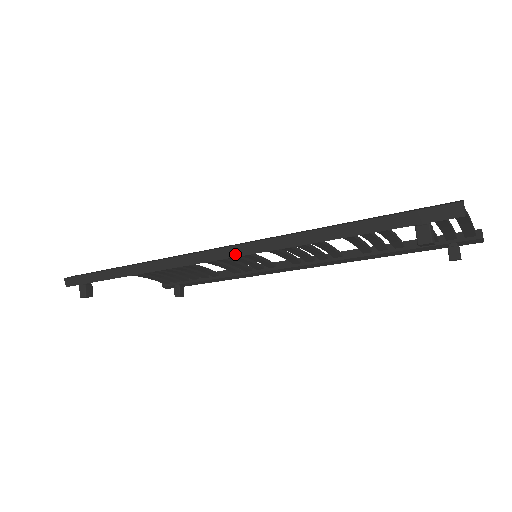
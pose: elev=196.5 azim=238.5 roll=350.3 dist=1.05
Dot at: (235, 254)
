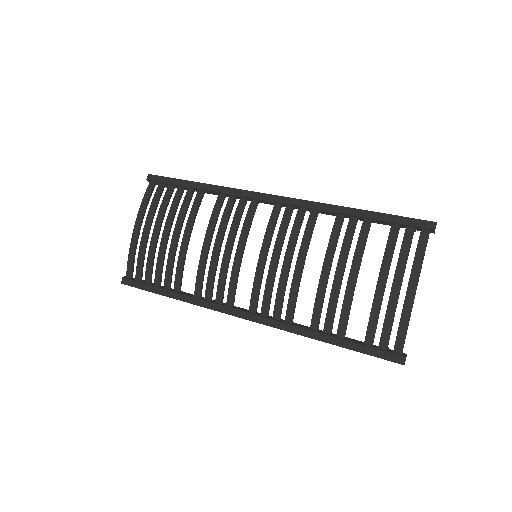
Dot at: (263, 322)
